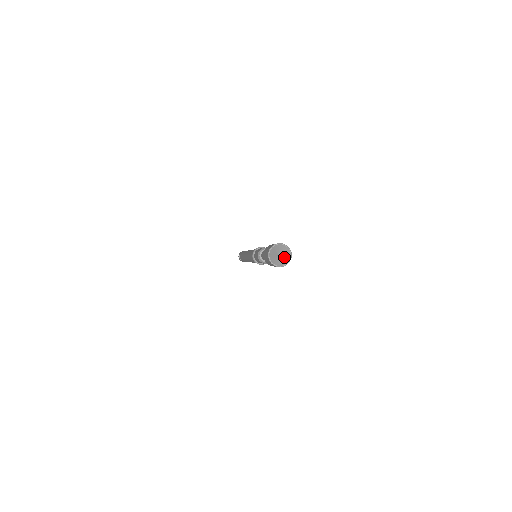
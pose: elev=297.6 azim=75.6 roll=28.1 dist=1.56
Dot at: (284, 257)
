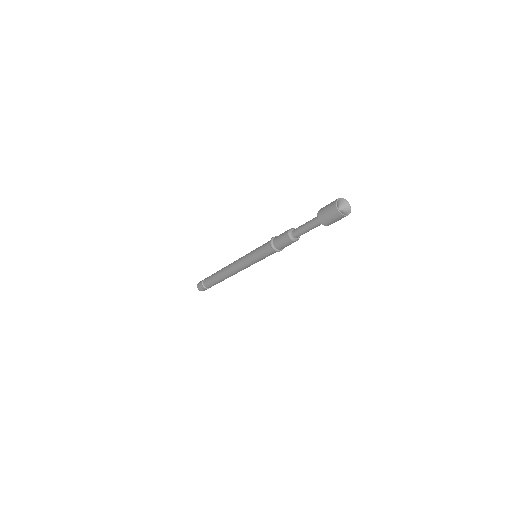
Dot at: (344, 207)
